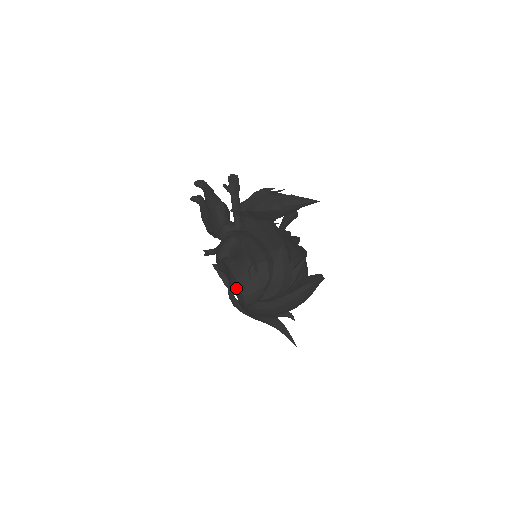
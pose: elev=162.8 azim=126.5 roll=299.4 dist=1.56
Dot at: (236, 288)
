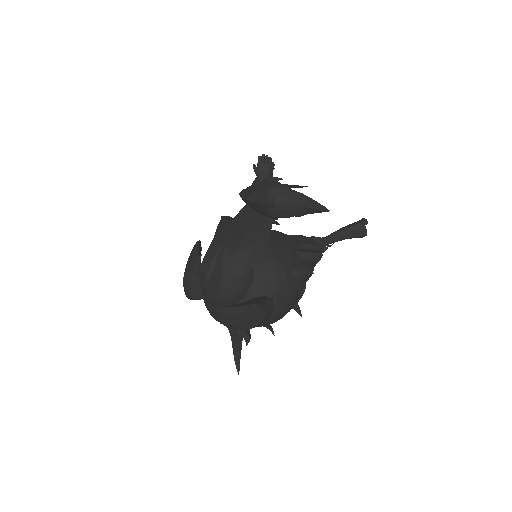
Dot at: occluded
